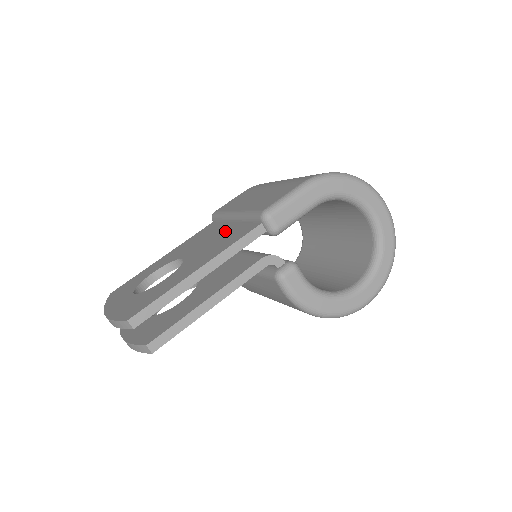
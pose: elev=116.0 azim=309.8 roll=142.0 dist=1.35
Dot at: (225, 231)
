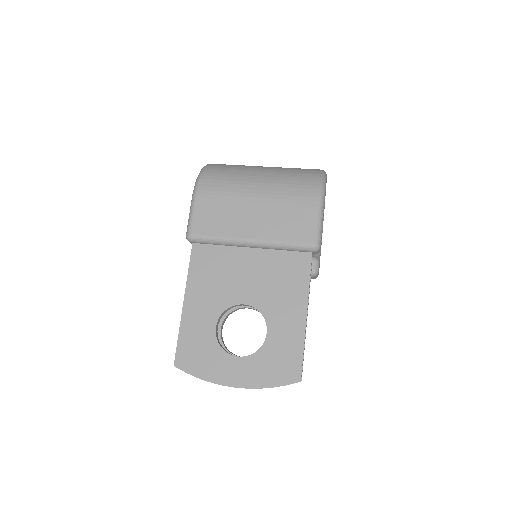
Dot at: (260, 262)
